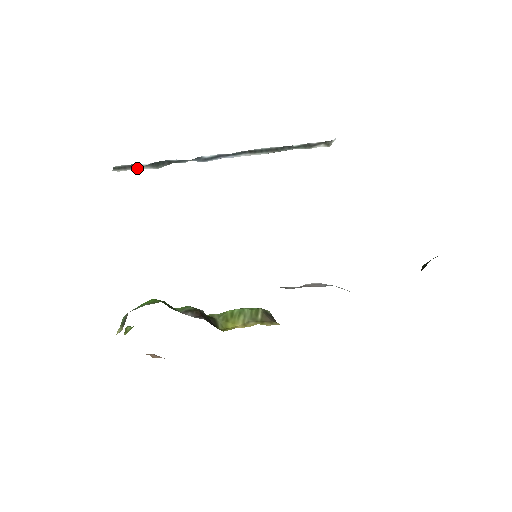
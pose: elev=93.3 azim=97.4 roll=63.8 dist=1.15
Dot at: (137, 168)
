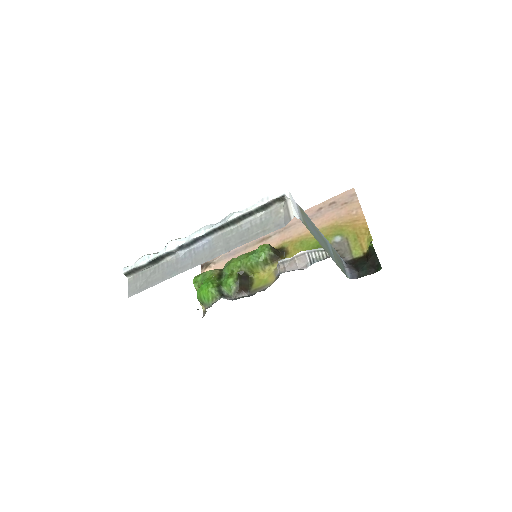
Dot at: (143, 270)
